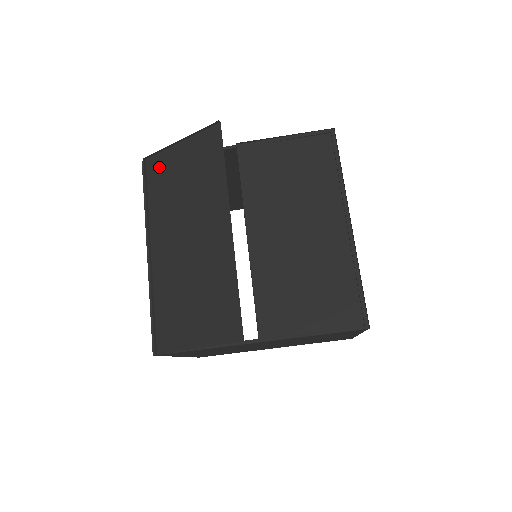
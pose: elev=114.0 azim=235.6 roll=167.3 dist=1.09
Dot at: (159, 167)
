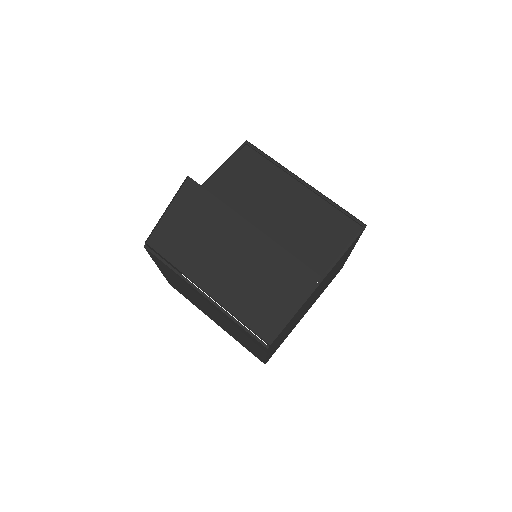
Dot at: (163, 238)
